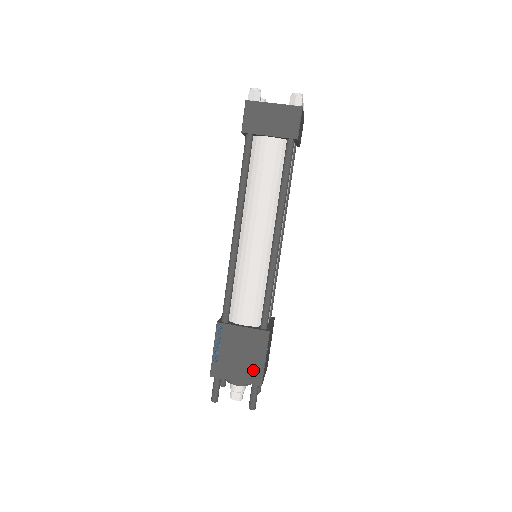
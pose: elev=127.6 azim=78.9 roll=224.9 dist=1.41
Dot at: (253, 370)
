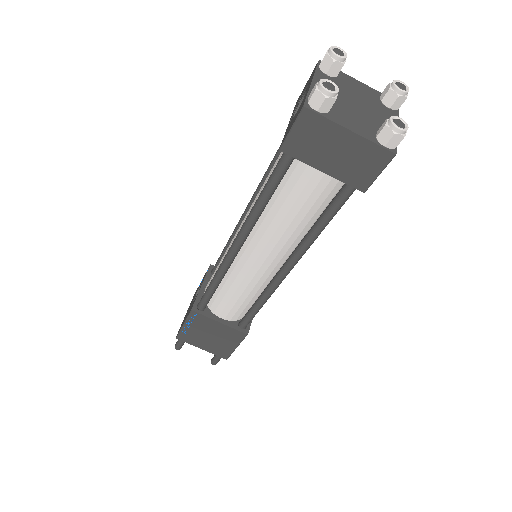
Dot at: (221, 349)
